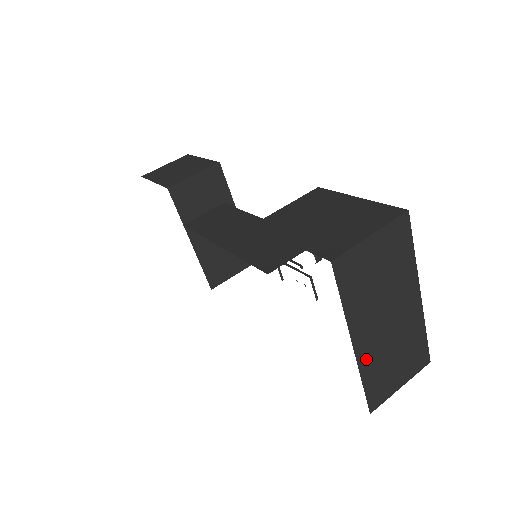
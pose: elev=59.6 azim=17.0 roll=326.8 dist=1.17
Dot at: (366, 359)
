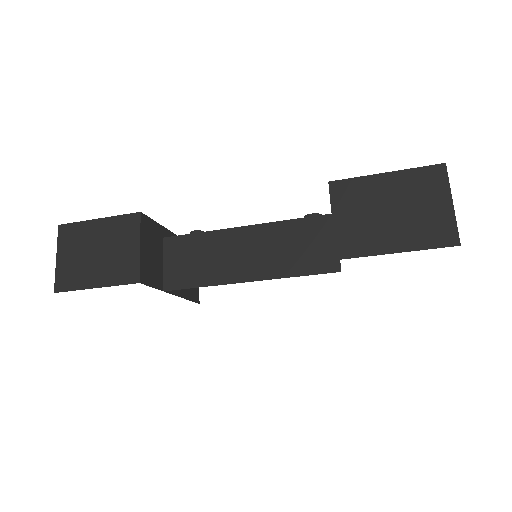
Dot at: occluded
